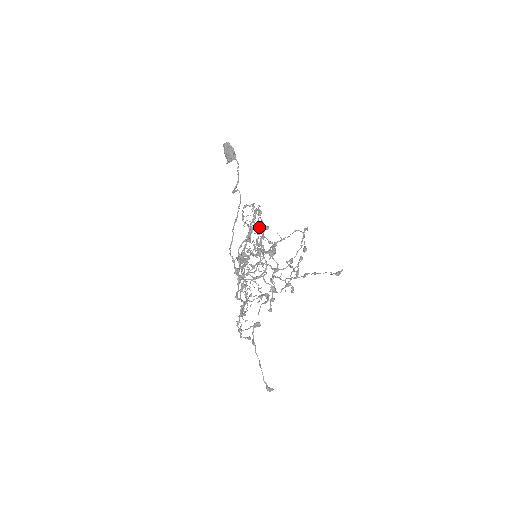
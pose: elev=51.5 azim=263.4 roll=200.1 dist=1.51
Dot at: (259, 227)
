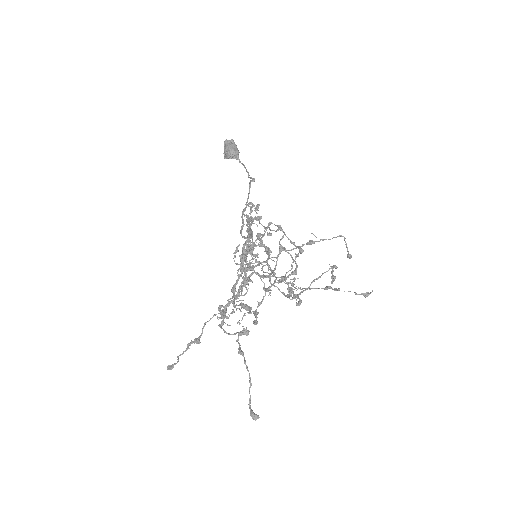
Dot at: (268, 227)
